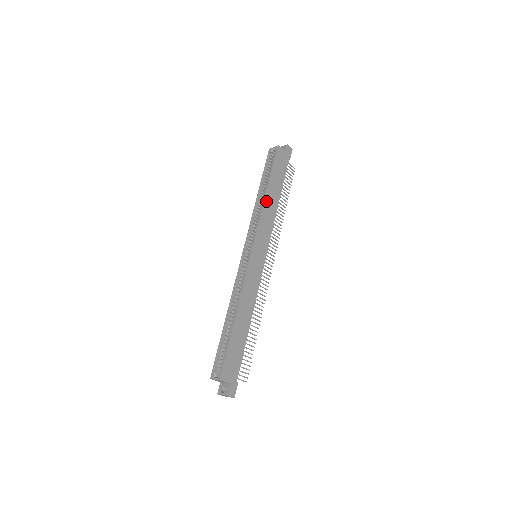
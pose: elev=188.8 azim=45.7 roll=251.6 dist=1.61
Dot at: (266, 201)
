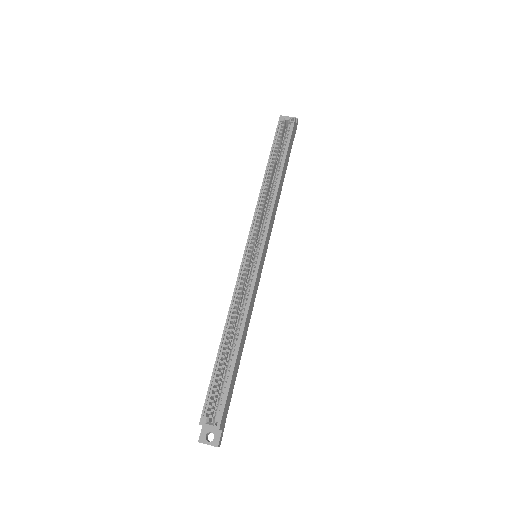
Dot at: (279, 187)
